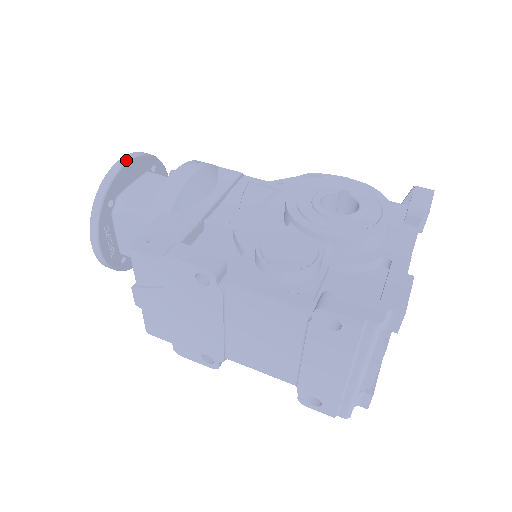
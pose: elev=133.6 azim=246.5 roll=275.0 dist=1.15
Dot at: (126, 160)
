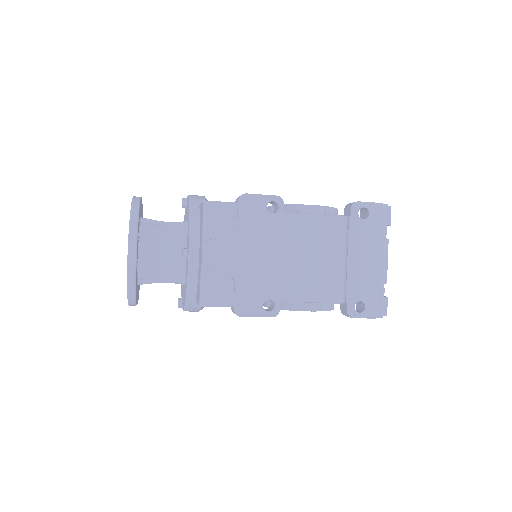
Dot at: occluded
